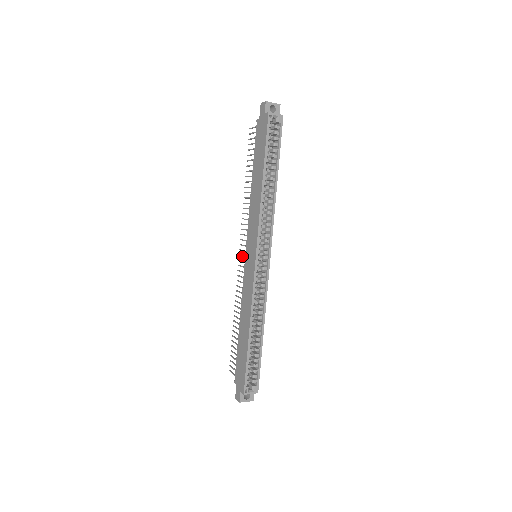
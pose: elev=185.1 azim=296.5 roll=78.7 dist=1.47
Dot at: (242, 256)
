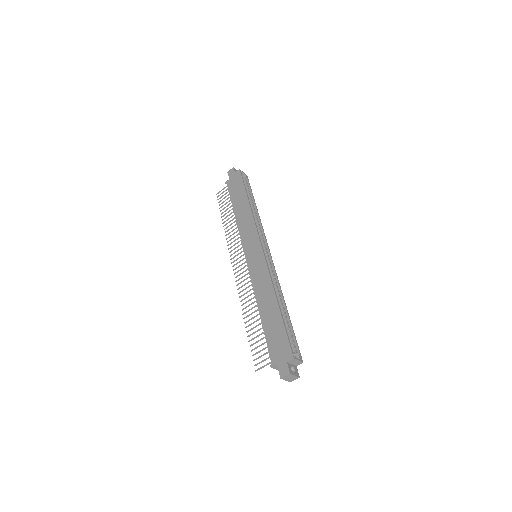
Dot at: (239, 266)
